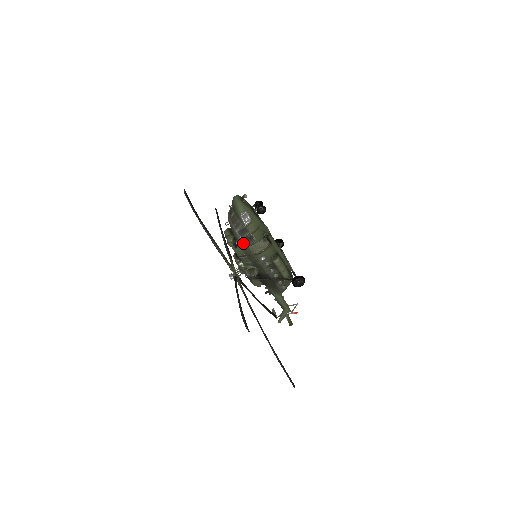
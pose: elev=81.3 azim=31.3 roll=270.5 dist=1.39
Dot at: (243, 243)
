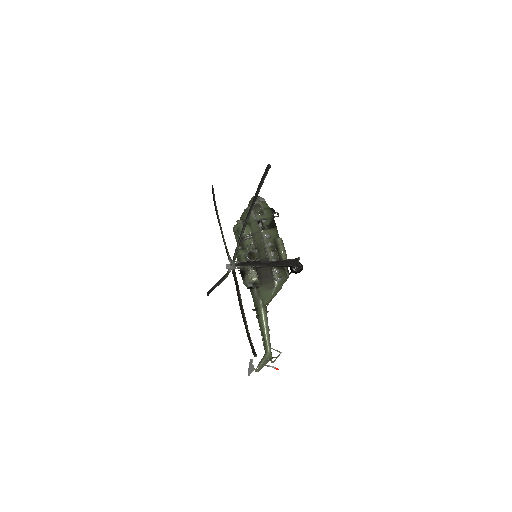
Dot at: (253, 217)
